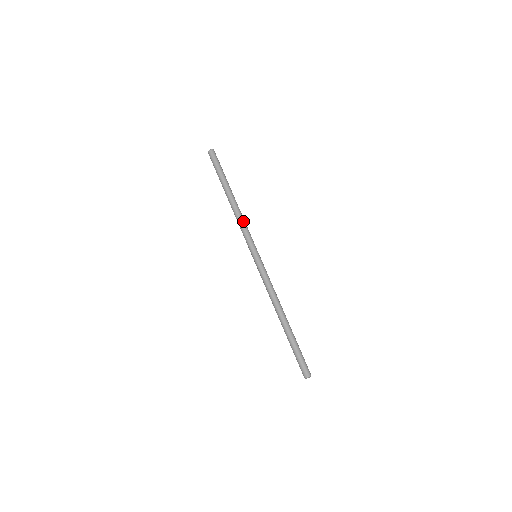
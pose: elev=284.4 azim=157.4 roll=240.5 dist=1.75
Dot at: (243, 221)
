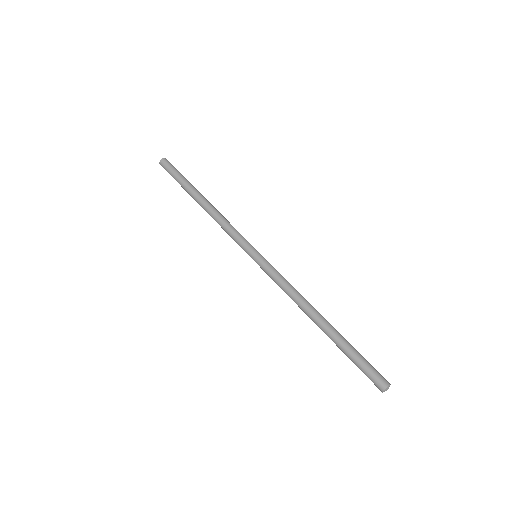
Dot at: (228, 222)
